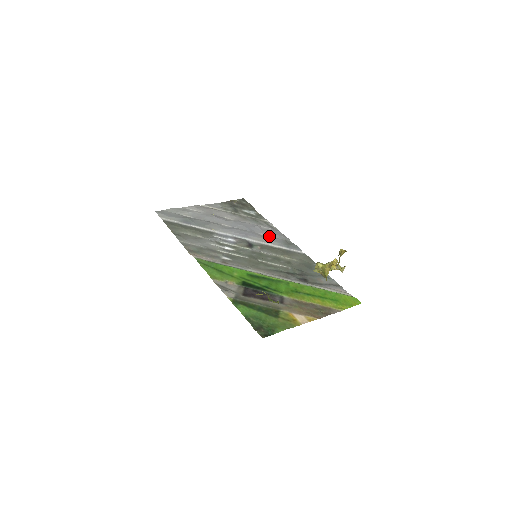
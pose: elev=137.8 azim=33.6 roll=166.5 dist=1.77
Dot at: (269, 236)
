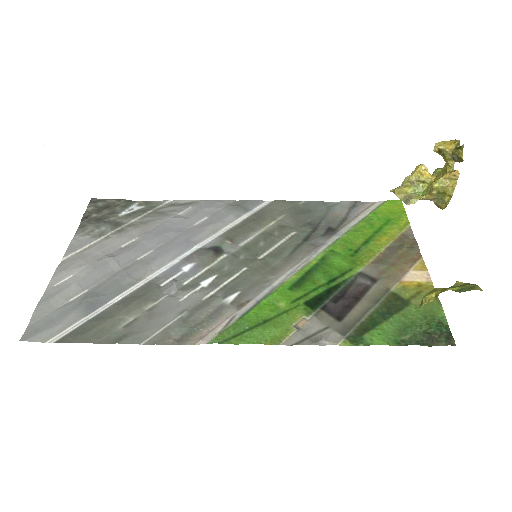
Dot at: (208, 217)
